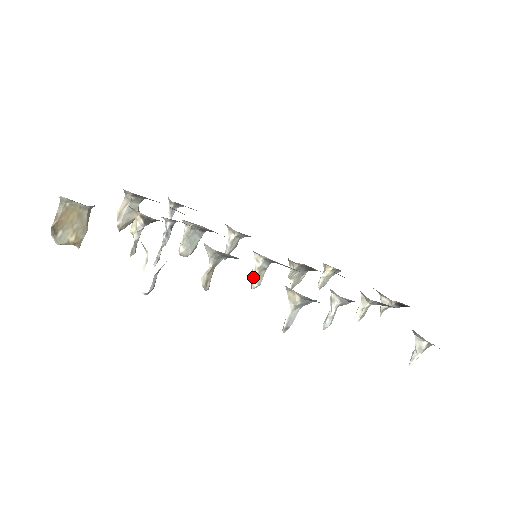
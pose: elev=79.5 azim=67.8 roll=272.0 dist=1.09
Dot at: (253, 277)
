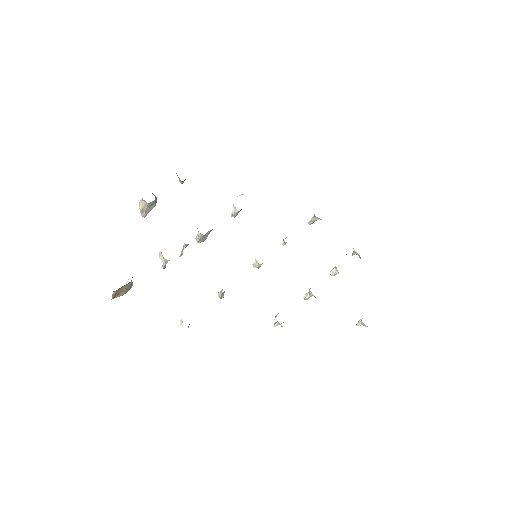
Dot at: occluded
